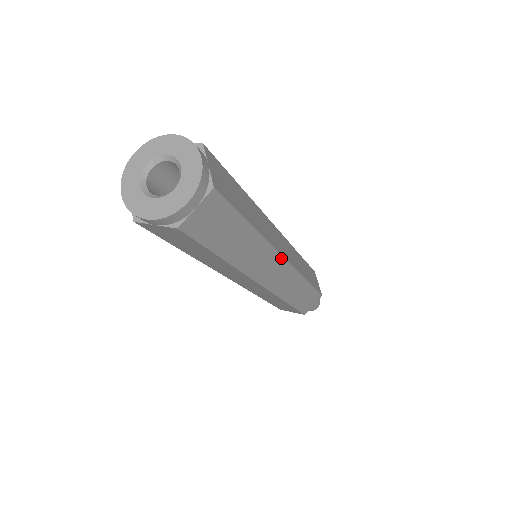
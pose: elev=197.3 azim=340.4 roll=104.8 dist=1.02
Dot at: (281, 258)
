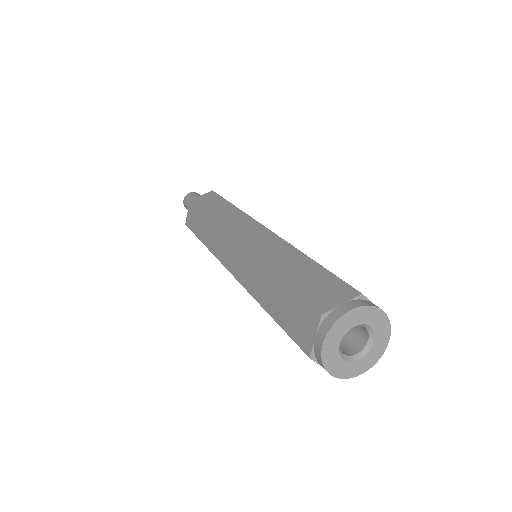
Dot at: occluded
